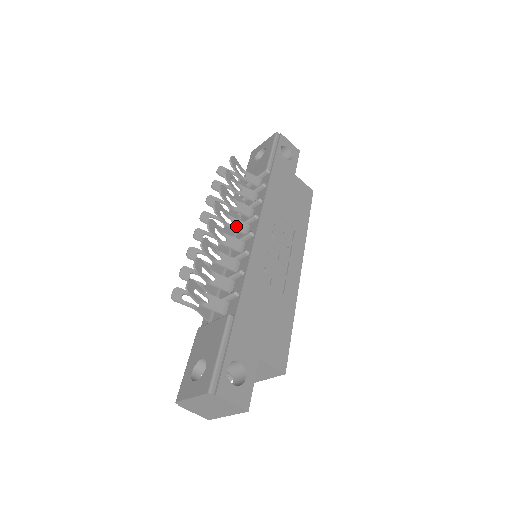
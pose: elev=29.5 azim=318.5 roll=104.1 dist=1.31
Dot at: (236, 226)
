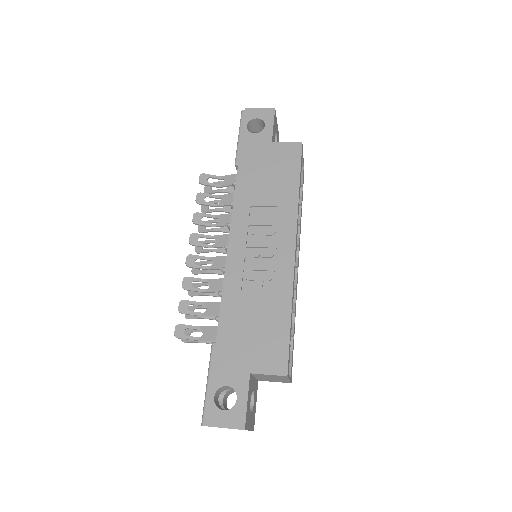
Dot at: (219, 243)
